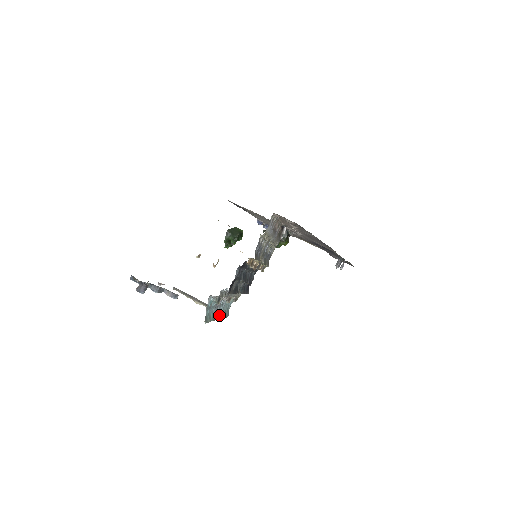
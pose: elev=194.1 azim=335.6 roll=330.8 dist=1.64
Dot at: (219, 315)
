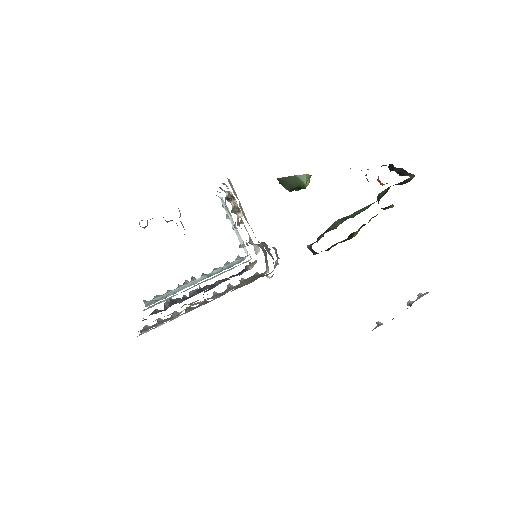
Dot at: (198, 281)
